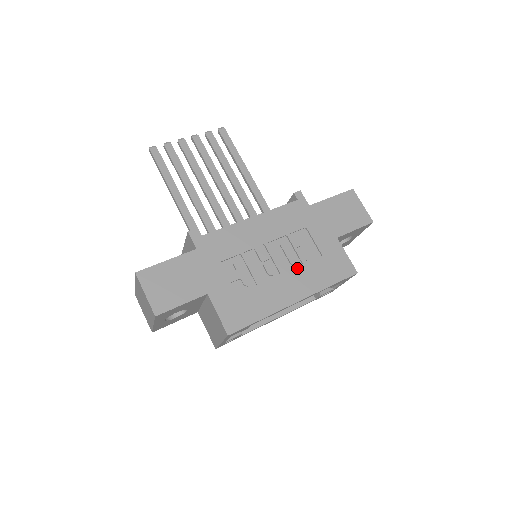
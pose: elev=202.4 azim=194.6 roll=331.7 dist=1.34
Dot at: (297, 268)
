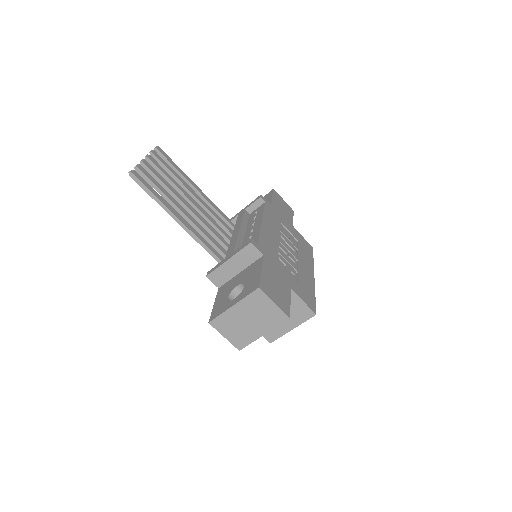
Dot at: (299, 253)
